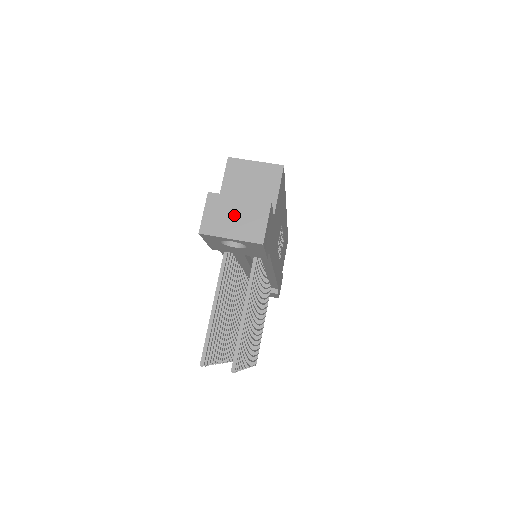
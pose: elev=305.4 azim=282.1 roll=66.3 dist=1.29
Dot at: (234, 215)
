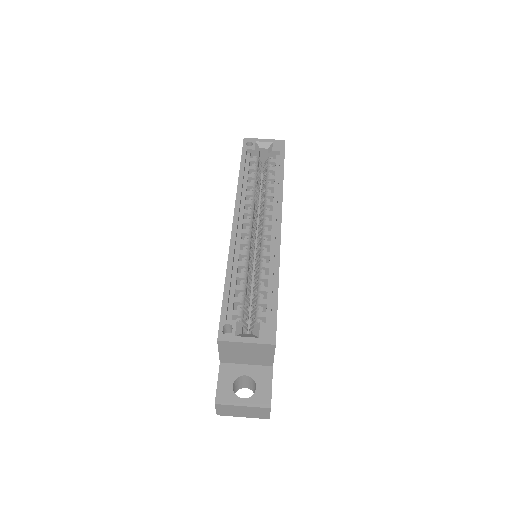
Dot at: (242, 411)
